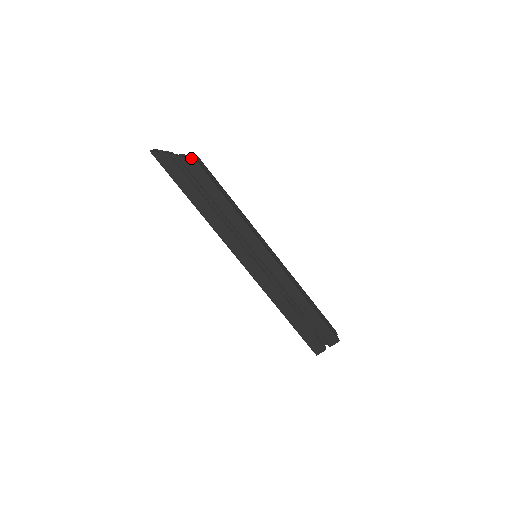
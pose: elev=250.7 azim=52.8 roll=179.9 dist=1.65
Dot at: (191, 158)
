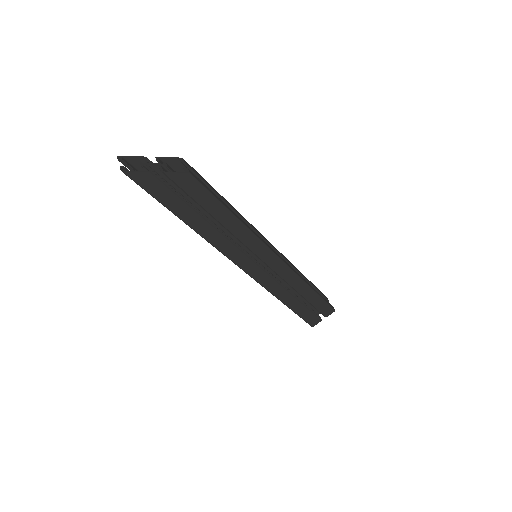
Dot at: (172, 161)
